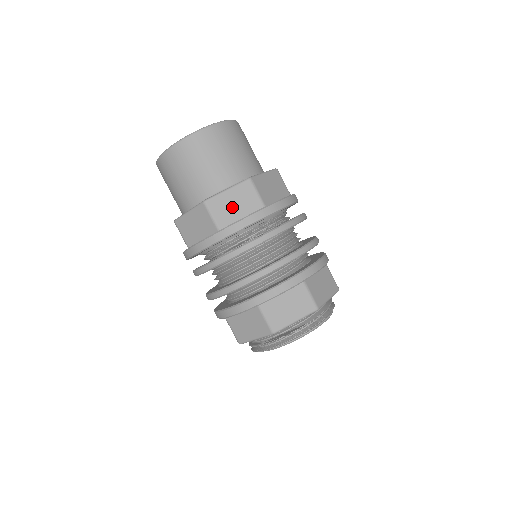
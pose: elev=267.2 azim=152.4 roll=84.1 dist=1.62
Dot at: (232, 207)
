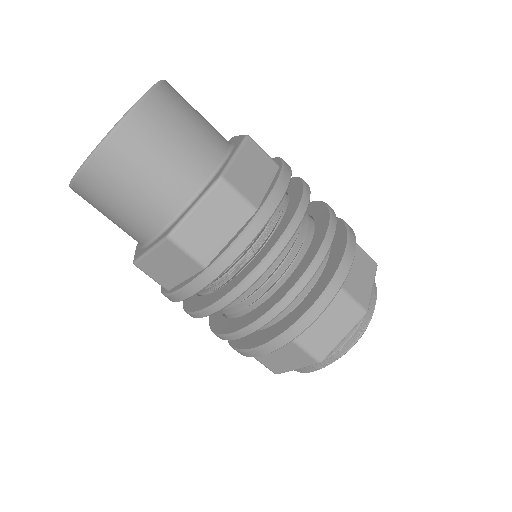
Dot at: (167, 269)
